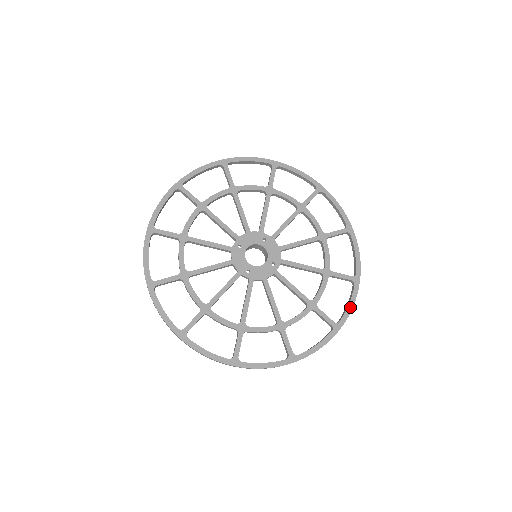
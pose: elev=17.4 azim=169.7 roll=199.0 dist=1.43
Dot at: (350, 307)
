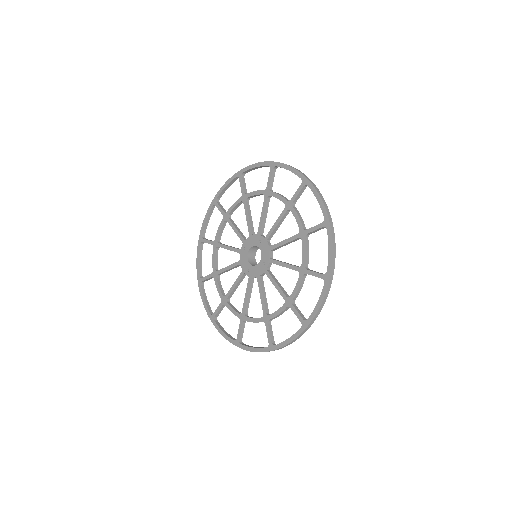
Dot at: (318, 306)
